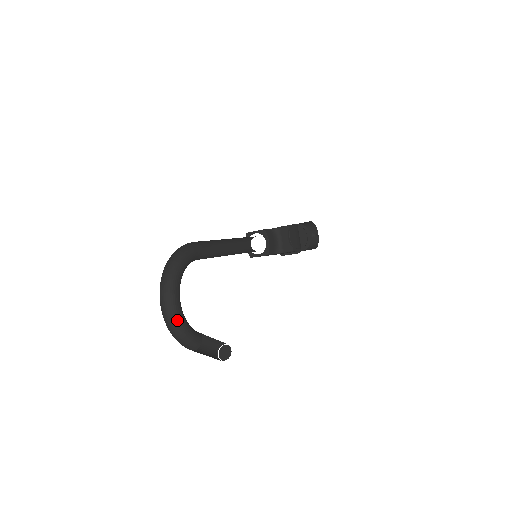
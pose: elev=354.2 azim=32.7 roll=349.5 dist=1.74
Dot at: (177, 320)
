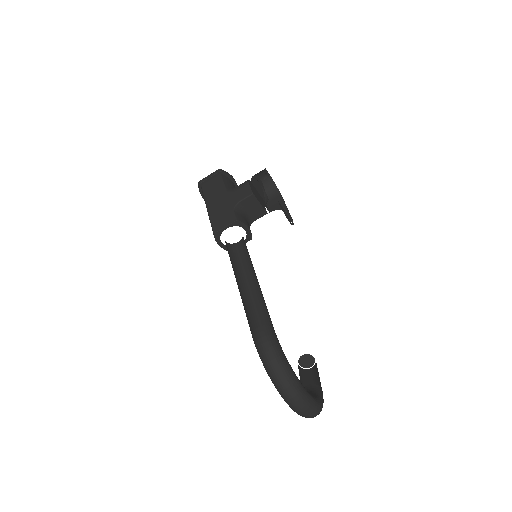
Dot at: (319, 408)
